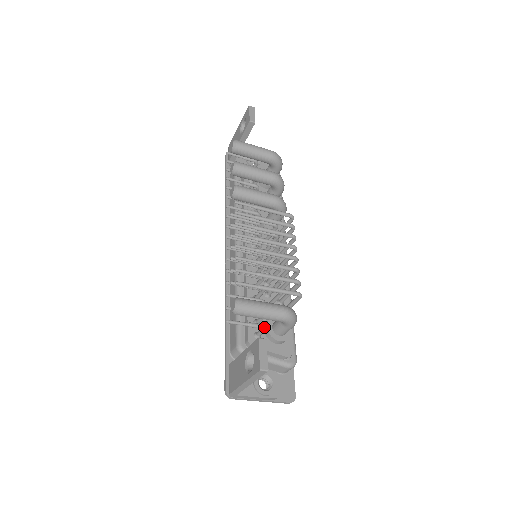
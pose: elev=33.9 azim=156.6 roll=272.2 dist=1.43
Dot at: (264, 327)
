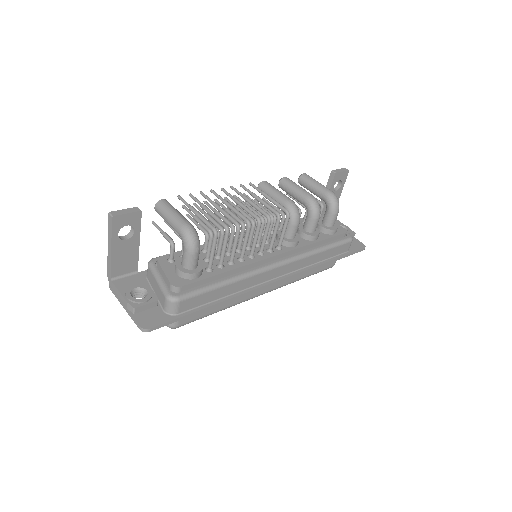
Dot at: (171, 241)
